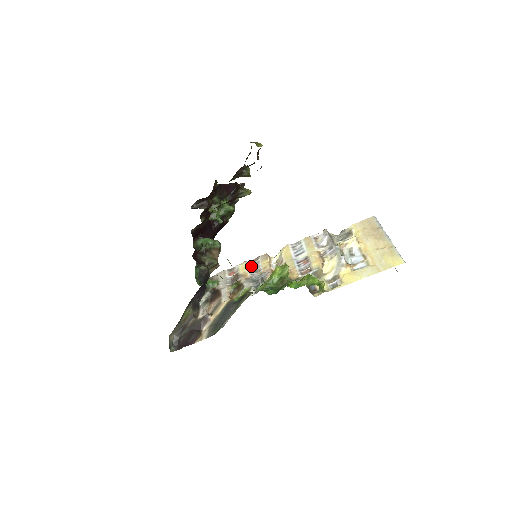
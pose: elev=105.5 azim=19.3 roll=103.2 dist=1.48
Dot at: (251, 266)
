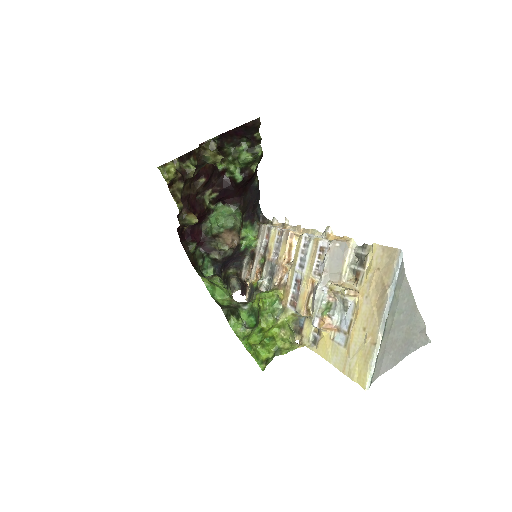
Dot at: (277, 241)
